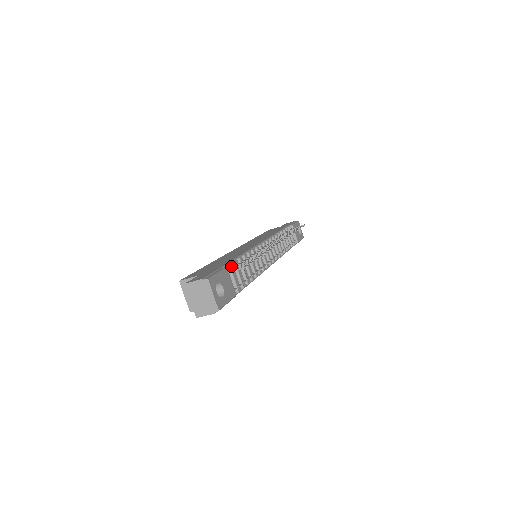
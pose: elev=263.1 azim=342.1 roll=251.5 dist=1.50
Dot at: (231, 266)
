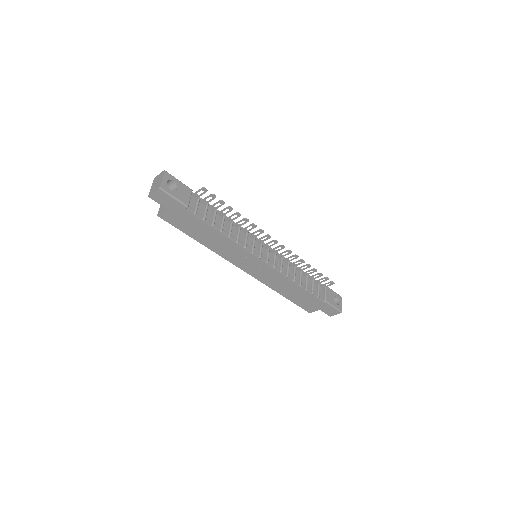
Dot at: (203, 202)
